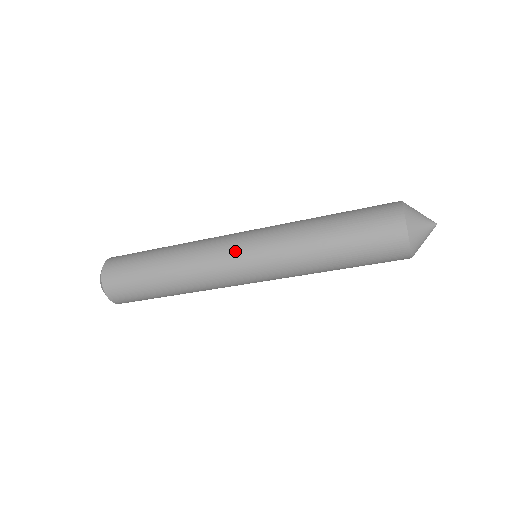
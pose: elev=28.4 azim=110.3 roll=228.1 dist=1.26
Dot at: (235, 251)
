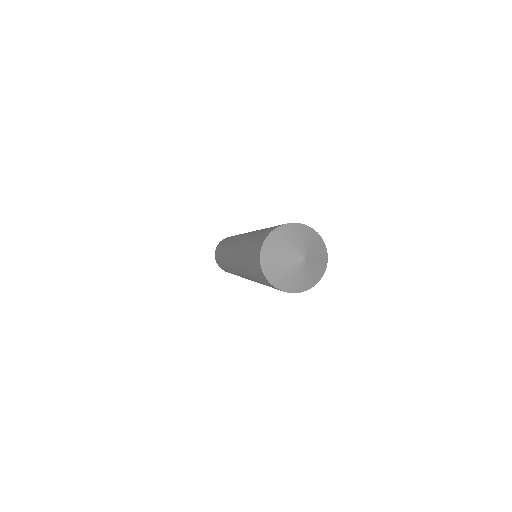
Dot at: (230, 260)
